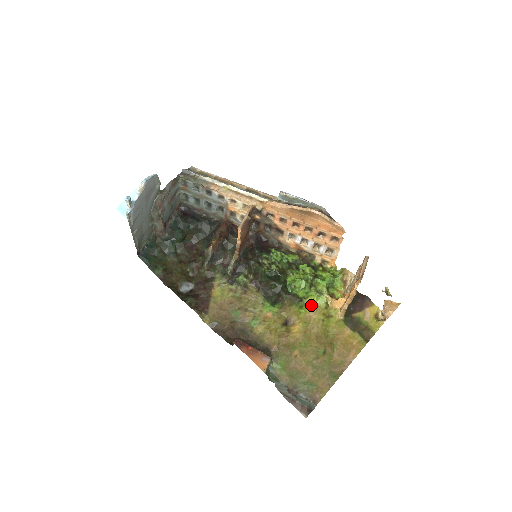
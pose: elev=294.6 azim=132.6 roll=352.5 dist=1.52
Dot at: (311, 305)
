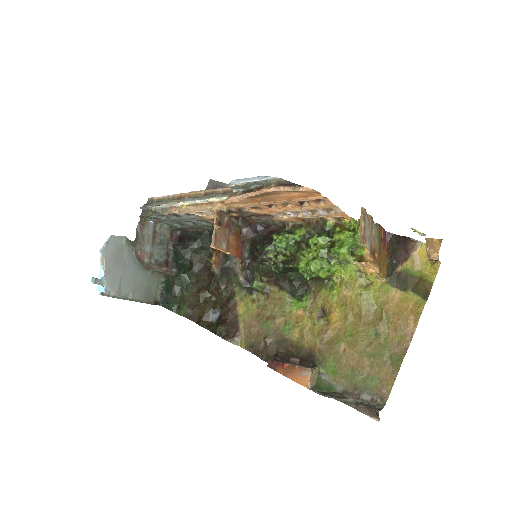
Dot at: (342, 281)
